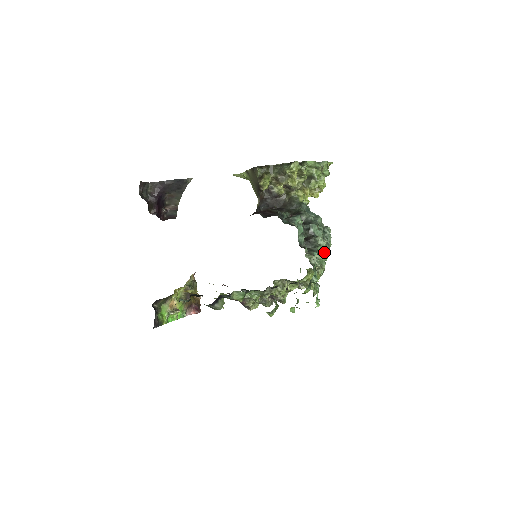
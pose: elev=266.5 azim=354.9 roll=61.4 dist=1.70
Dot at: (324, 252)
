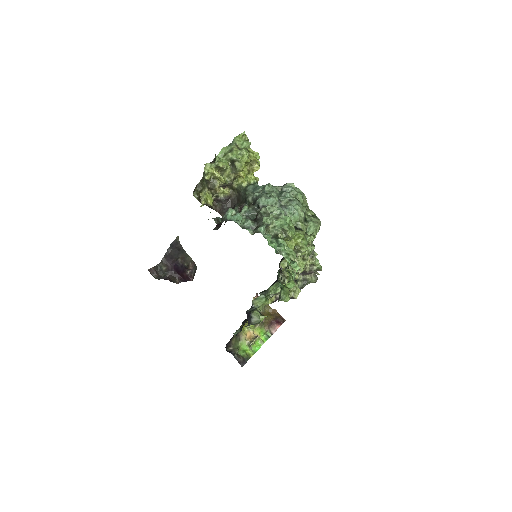
Dot at: (279, 216)
